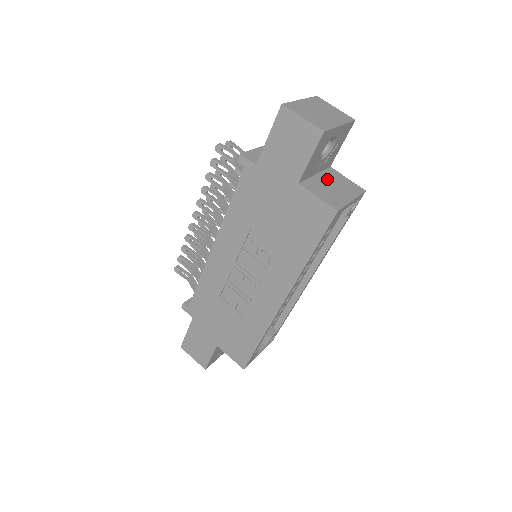
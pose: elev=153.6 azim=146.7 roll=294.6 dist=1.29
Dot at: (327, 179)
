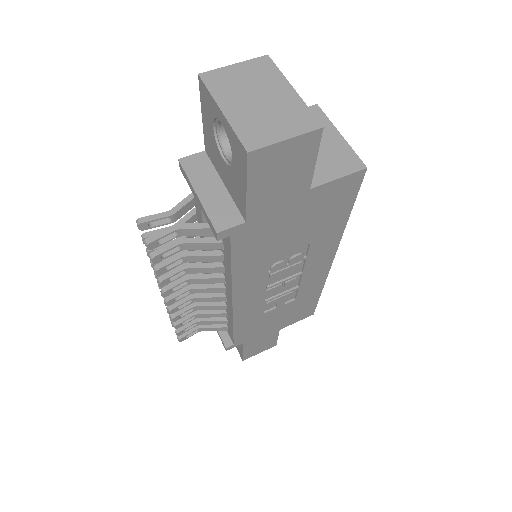
Dot at: occluded
